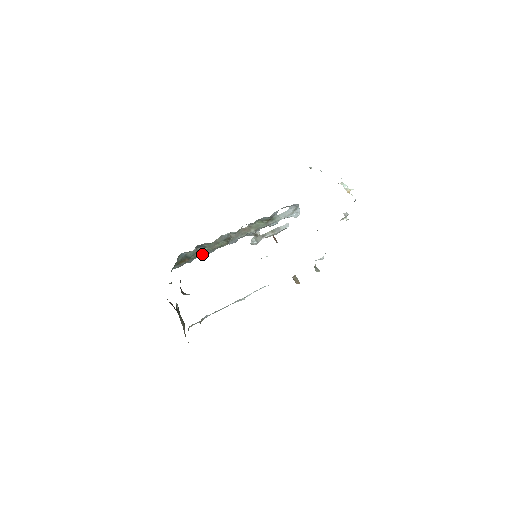
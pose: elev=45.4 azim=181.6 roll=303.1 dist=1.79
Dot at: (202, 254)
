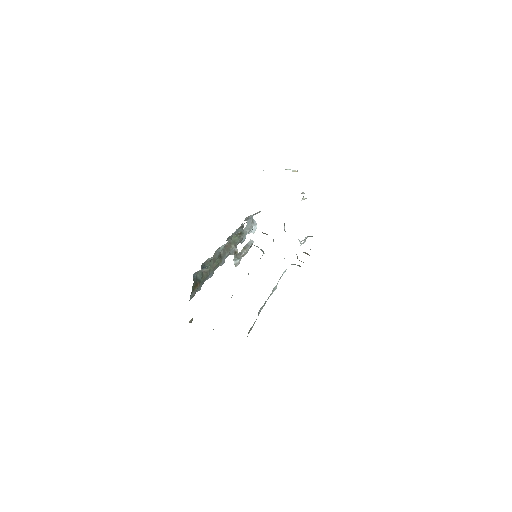
Dot at: (206, 277)
